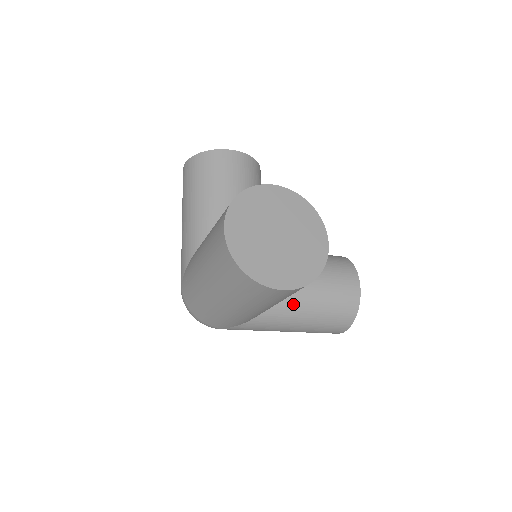
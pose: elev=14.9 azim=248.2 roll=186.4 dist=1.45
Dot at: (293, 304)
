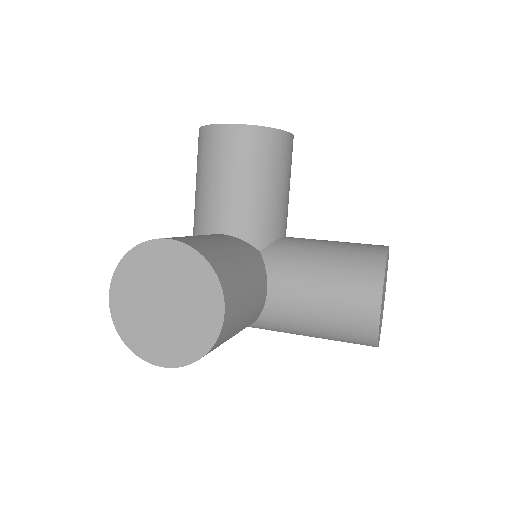
Dot at: (285, 320)
